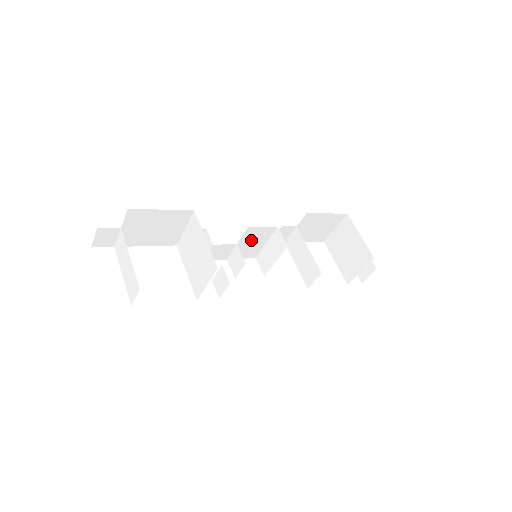
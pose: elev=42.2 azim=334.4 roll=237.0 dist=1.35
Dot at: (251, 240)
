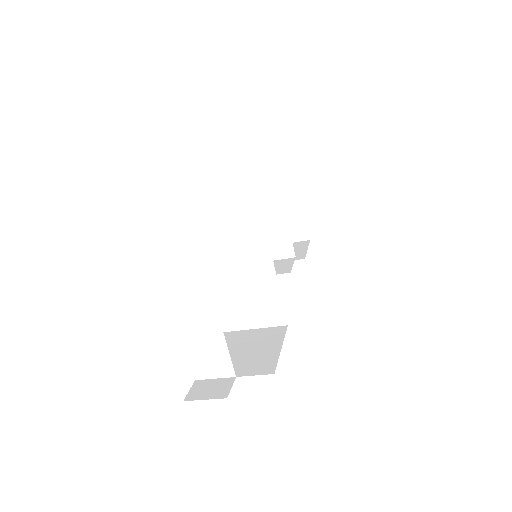
Dot at: occluded
